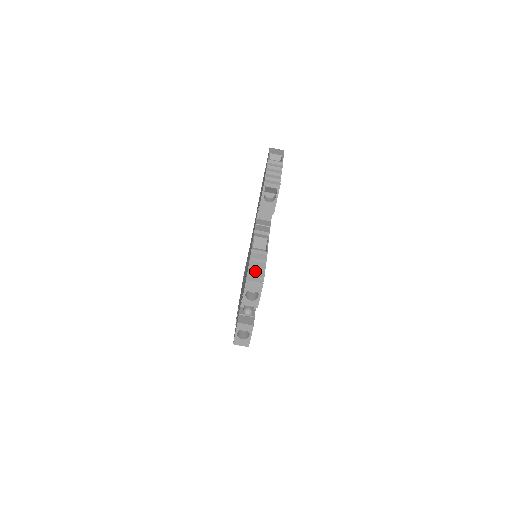
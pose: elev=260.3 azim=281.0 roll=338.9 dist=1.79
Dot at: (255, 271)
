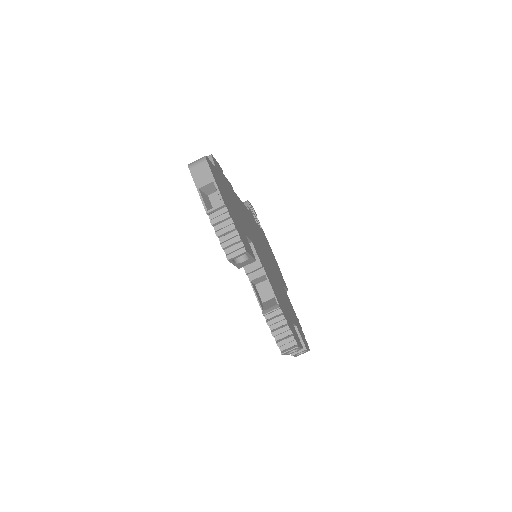
Dot at: (282, 335)
